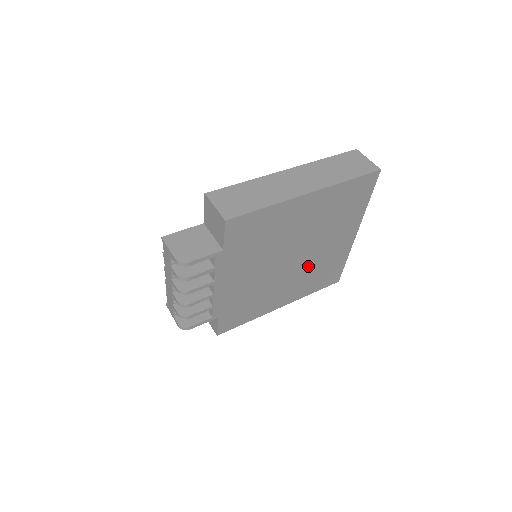
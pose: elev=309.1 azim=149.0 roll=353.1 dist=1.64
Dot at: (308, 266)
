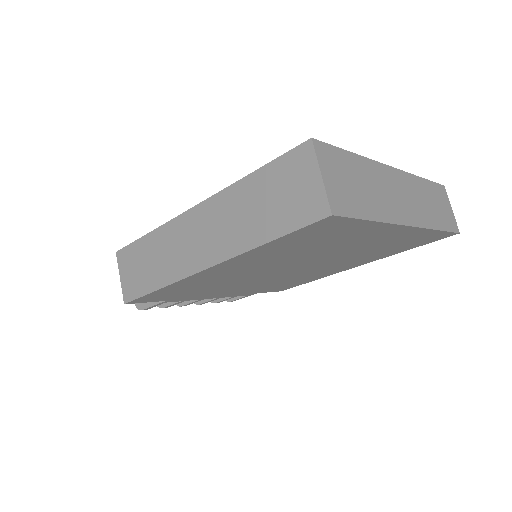
Dot at: (345, 257)
